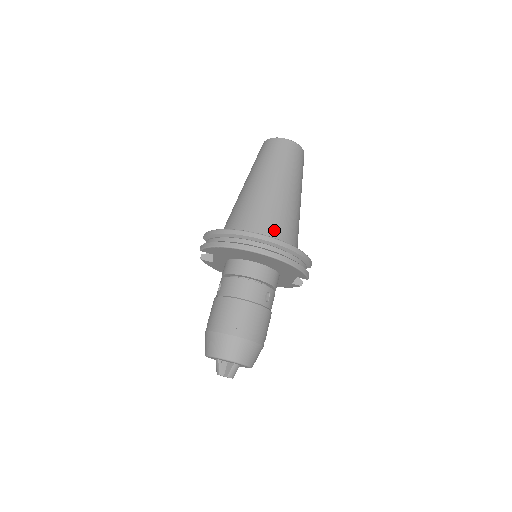
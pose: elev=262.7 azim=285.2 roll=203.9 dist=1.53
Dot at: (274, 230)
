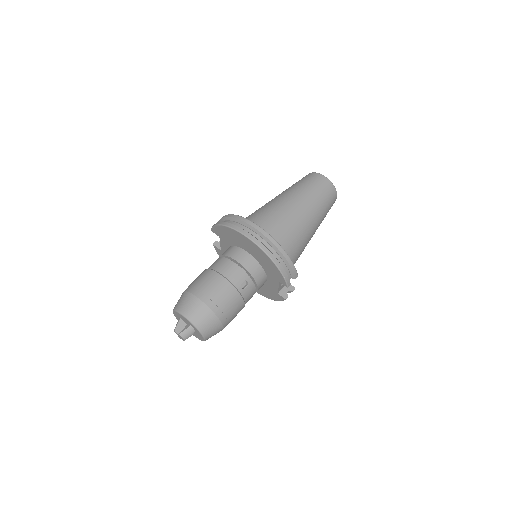
Dot at: (274, 232)
